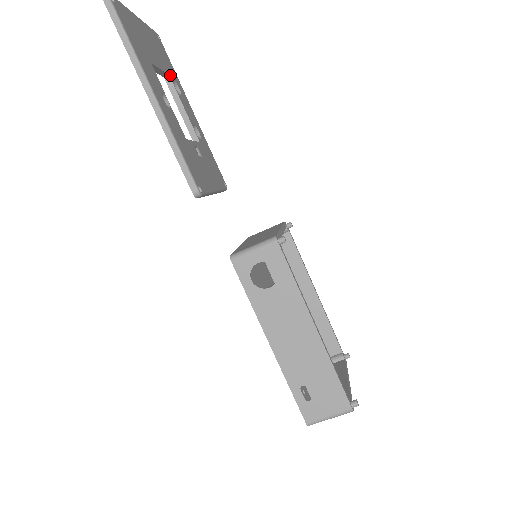
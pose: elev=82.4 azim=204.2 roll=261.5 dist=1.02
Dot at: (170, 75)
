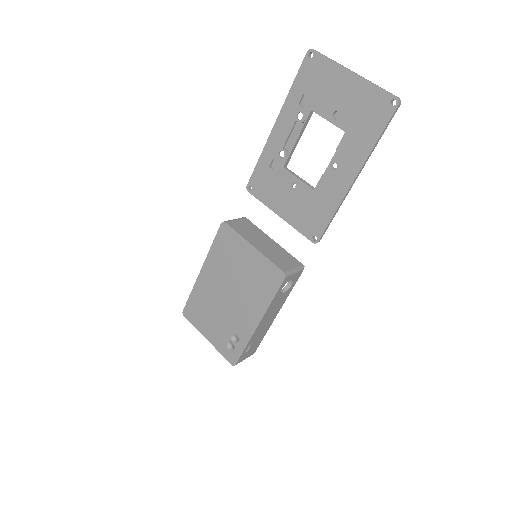
Dot at: (311, 108)
